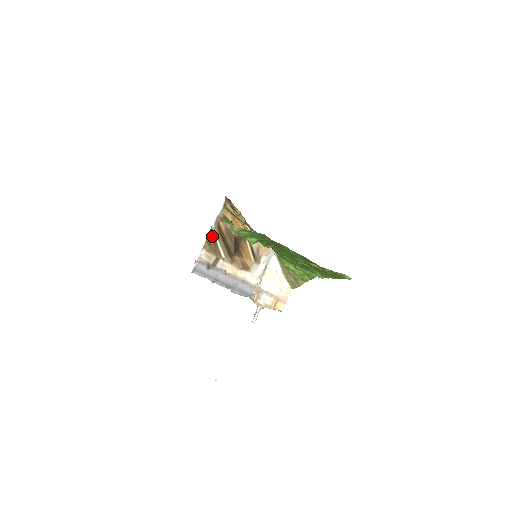
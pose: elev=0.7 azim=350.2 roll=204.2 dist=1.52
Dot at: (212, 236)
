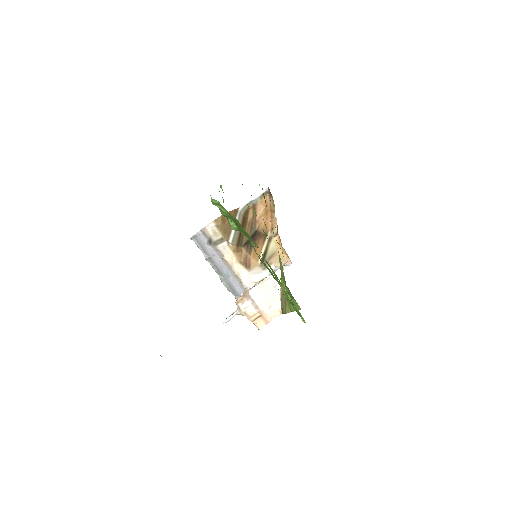
Dot at: occluded
